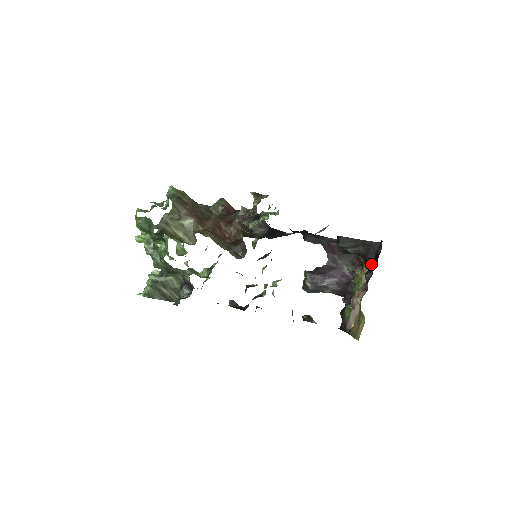
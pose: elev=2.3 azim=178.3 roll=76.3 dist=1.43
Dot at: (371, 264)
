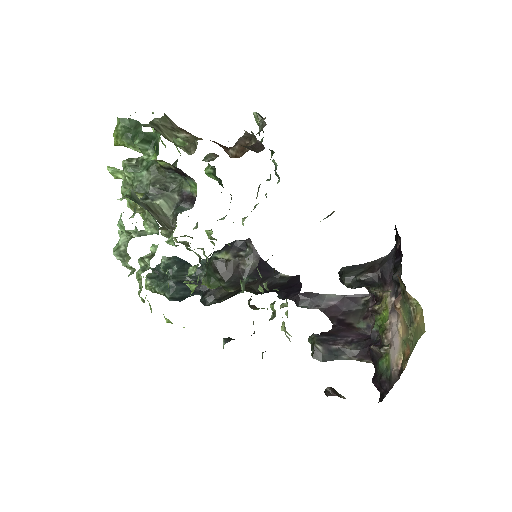
Dot at: (394, 264)
